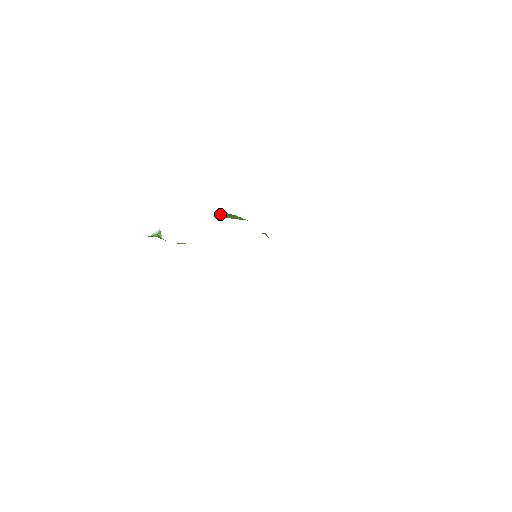
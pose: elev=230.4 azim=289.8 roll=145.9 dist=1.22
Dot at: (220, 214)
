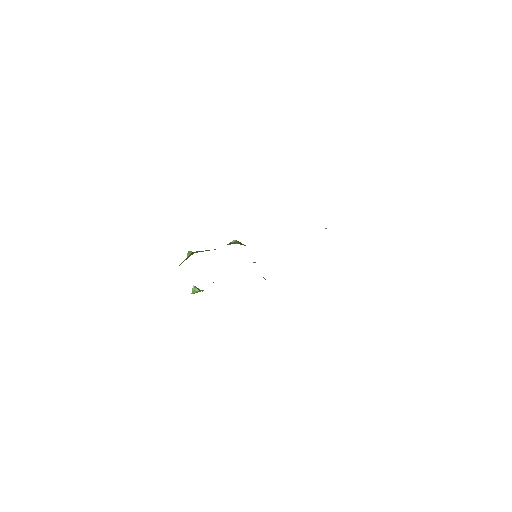
Dot at: occluded
